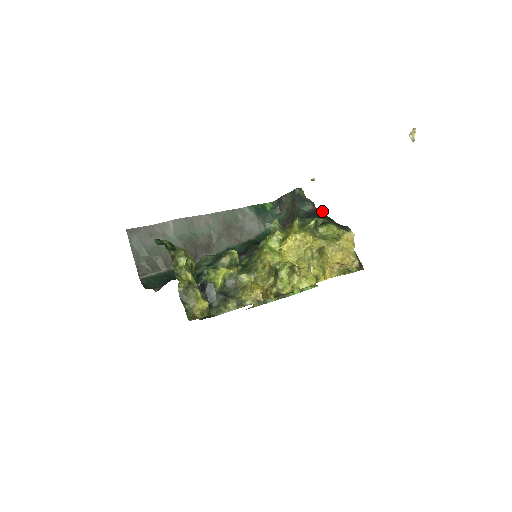
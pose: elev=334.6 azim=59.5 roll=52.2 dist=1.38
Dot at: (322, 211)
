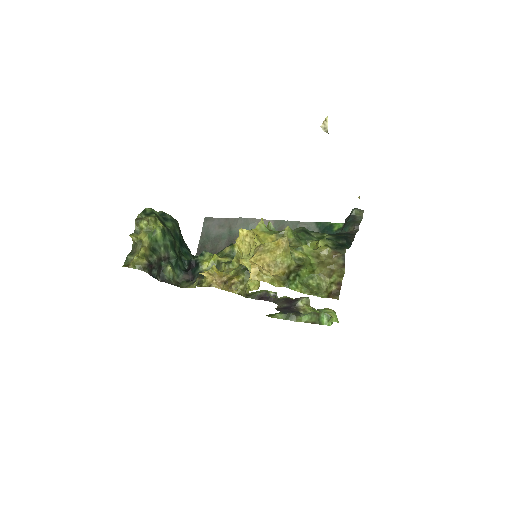
Dot at: (355, 233)
